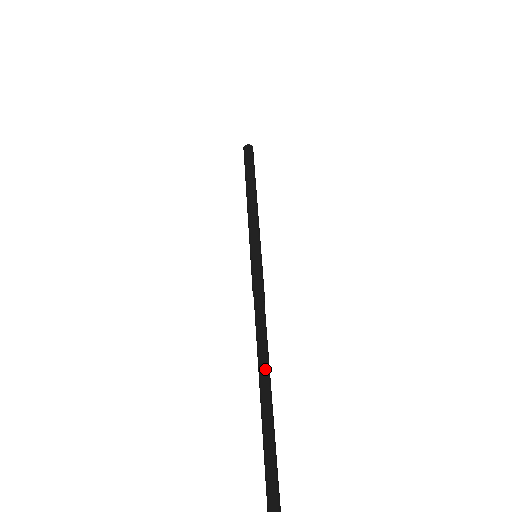
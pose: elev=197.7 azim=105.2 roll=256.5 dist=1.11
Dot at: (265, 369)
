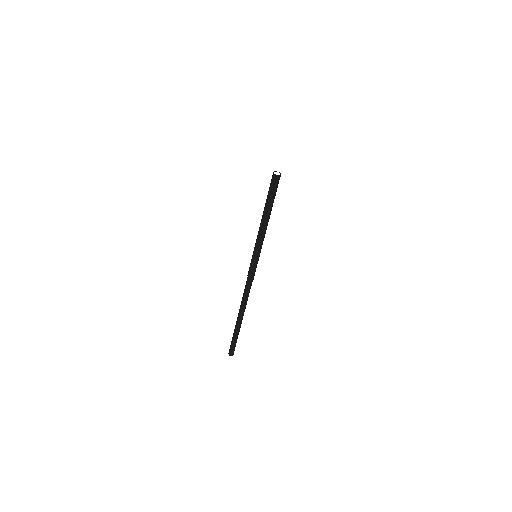
Dot at: (243, 310)
